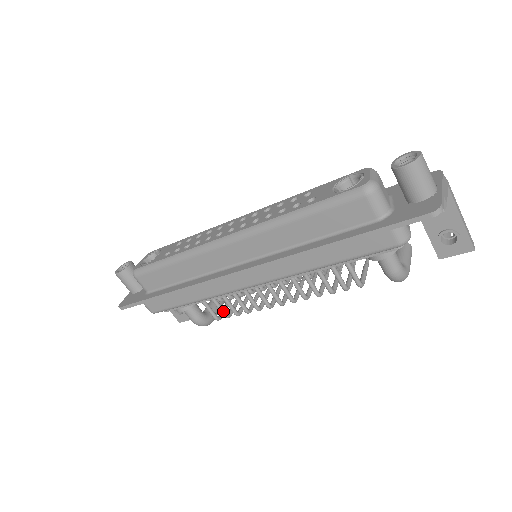
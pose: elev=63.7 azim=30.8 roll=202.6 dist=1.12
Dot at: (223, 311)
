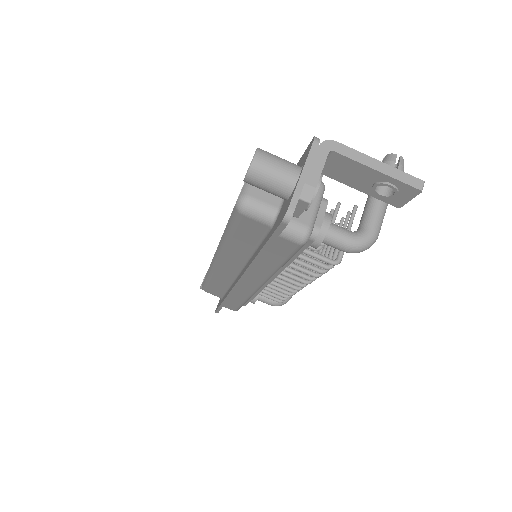
Dot at: (277, 297)
